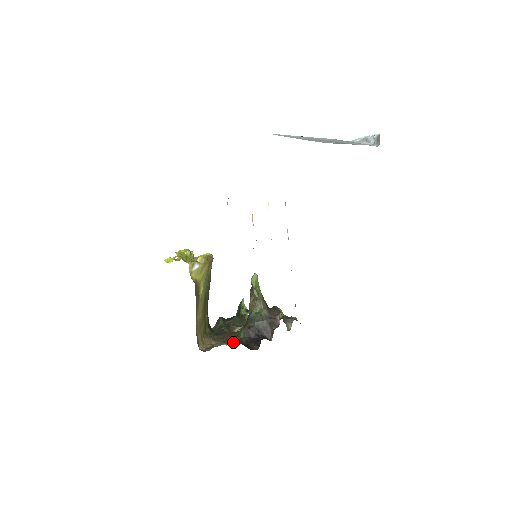
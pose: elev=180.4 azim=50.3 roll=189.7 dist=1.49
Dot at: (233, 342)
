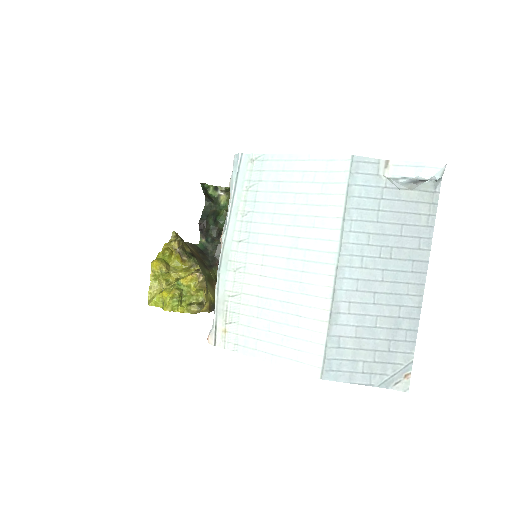
Dot at: occluded
